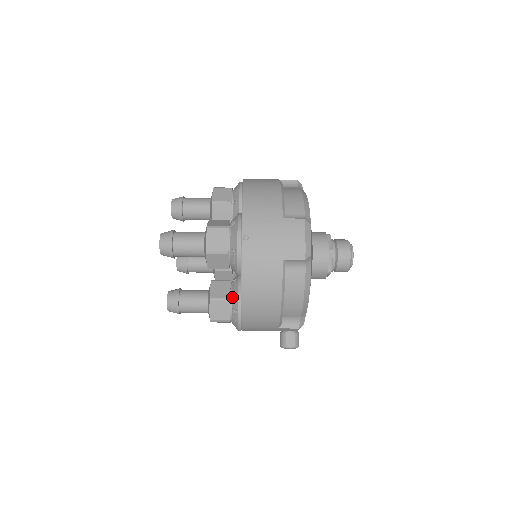
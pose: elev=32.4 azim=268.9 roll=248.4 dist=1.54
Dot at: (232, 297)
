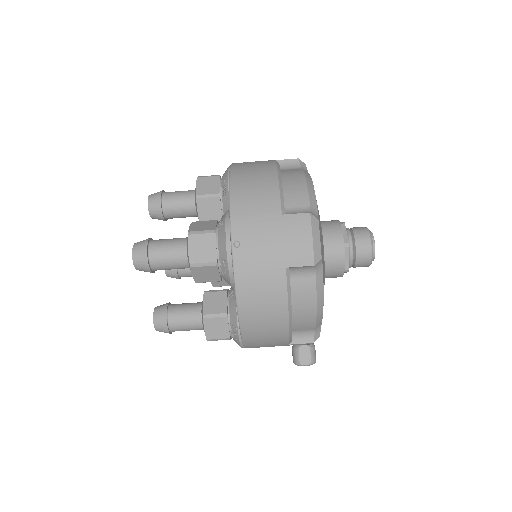
Dot at: (230, 311)
